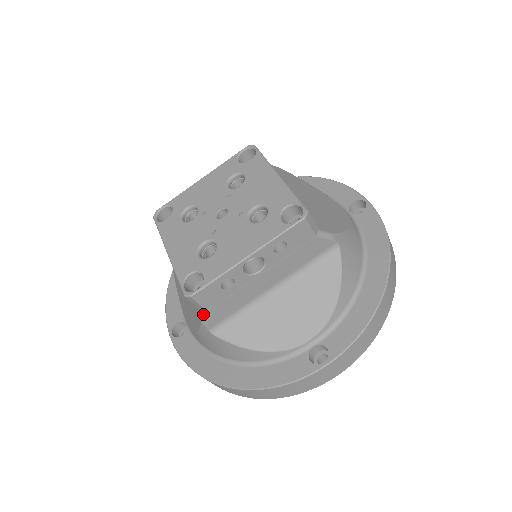
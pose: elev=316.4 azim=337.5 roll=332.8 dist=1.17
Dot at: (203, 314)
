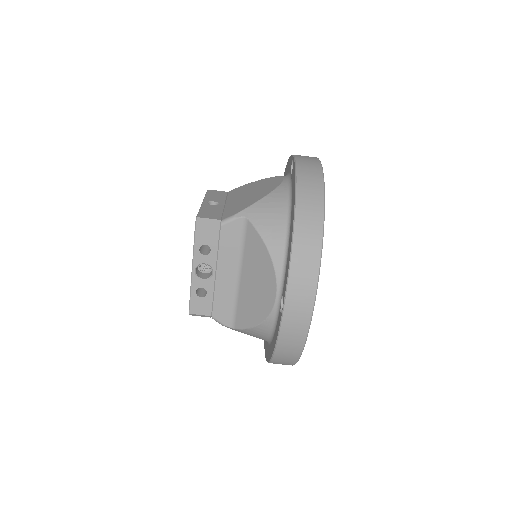
Dot at: occluded
